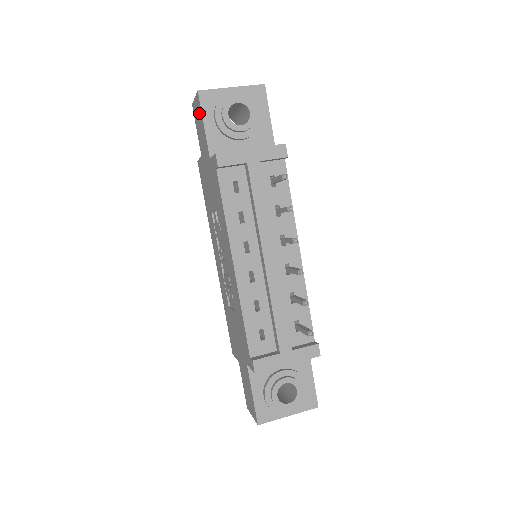
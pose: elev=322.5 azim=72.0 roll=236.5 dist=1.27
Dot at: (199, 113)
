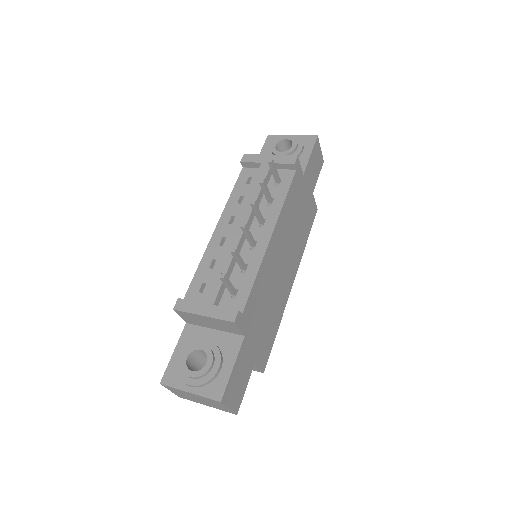
Dot at: occluded
